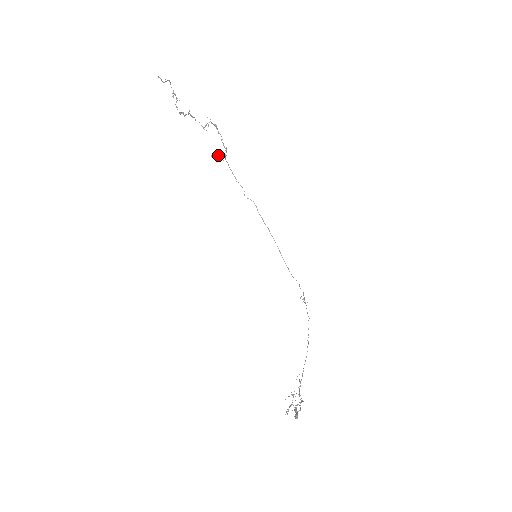
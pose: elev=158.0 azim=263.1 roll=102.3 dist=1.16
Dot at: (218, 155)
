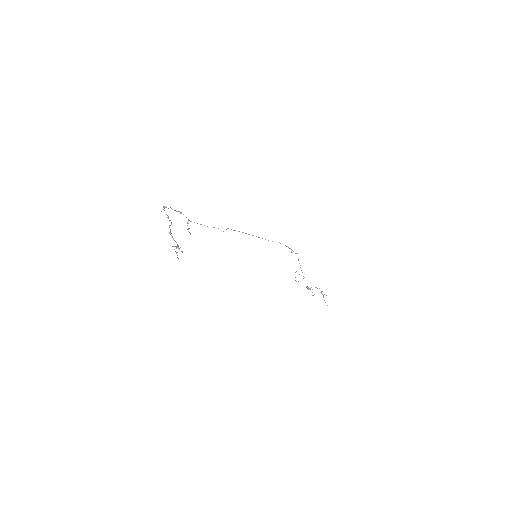
Dot at: occluded
